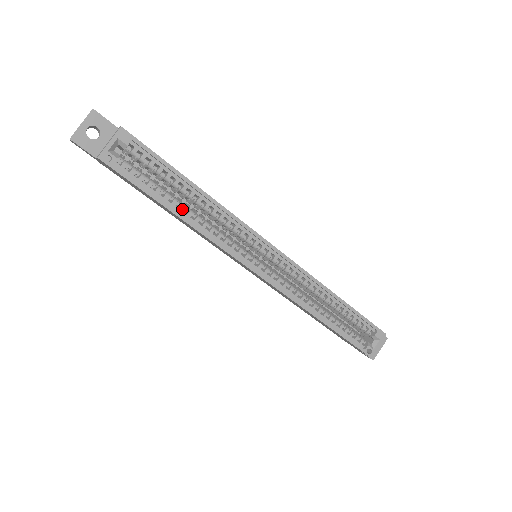
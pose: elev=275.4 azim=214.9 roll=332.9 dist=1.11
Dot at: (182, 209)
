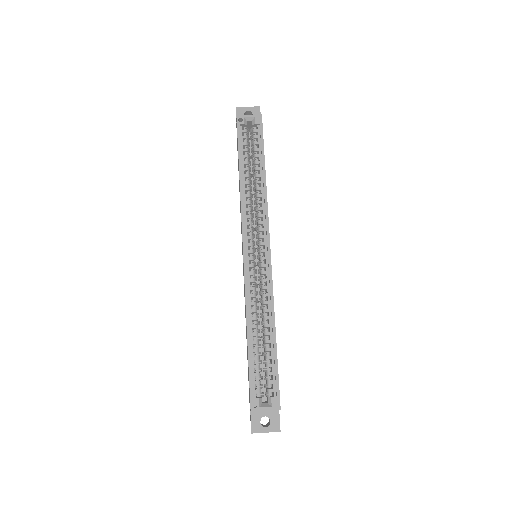
Dot at: (246, 176)
